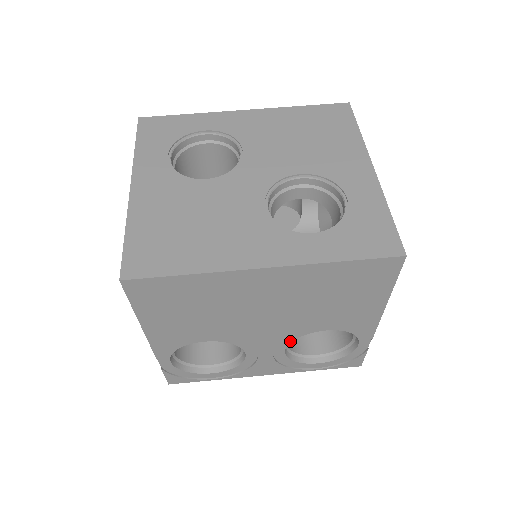
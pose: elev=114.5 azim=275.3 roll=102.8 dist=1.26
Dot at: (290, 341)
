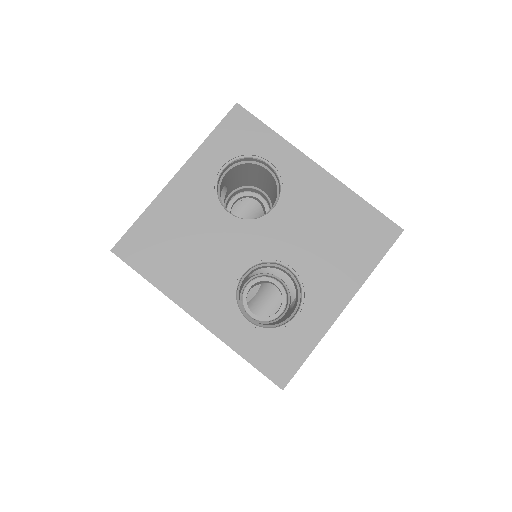
Dot at: occluded
